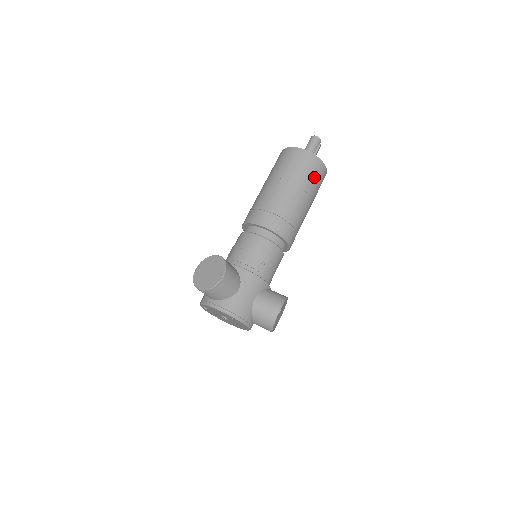
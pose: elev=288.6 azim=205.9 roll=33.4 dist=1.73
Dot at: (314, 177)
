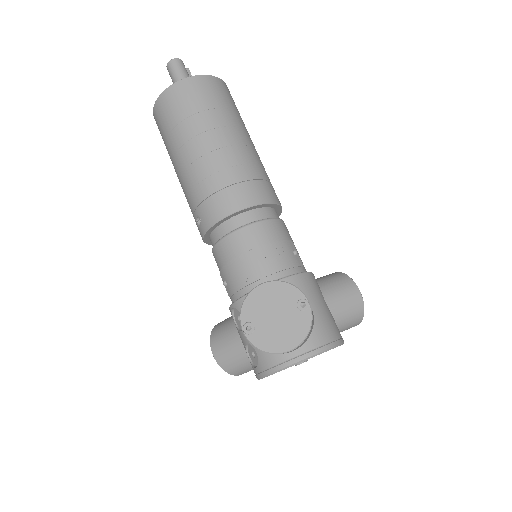
Dot at: (235, 107)
